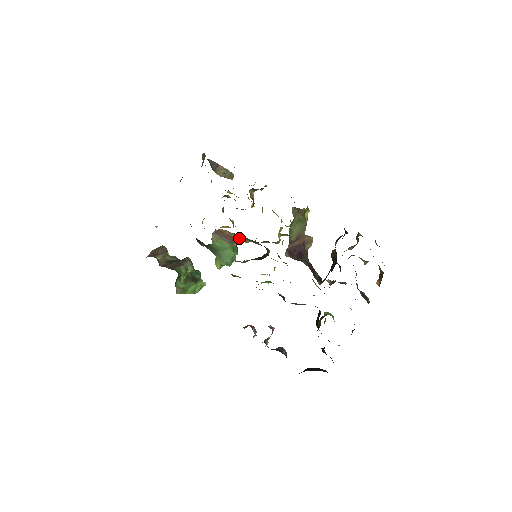
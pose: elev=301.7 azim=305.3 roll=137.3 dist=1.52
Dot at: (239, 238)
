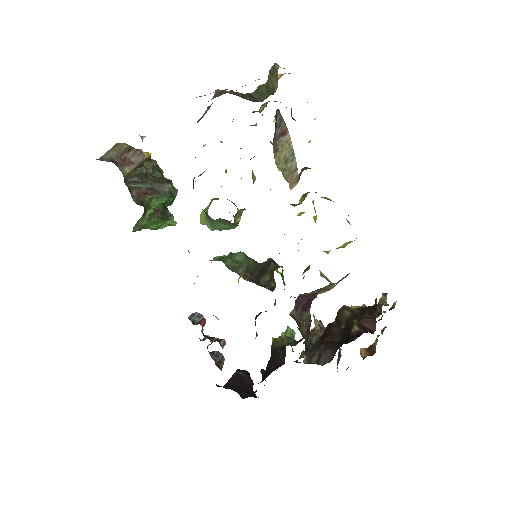
Dot at: occluded
